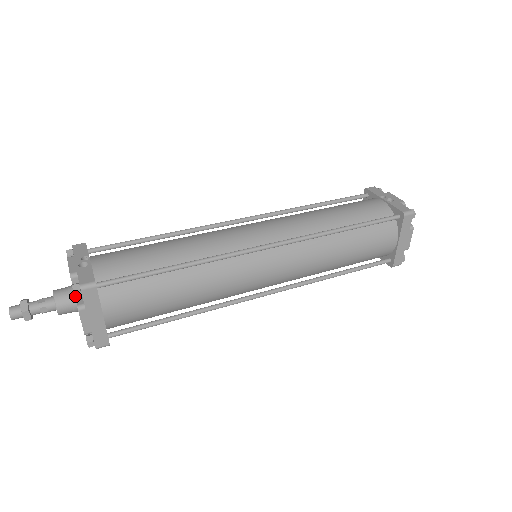
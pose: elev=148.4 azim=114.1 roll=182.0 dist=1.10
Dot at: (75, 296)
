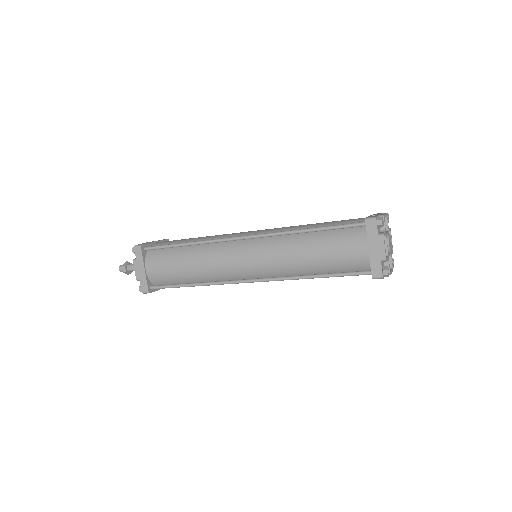
Dot at: (133, 252)
